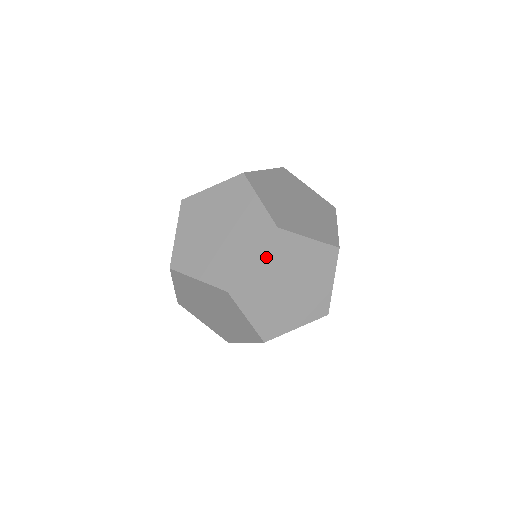
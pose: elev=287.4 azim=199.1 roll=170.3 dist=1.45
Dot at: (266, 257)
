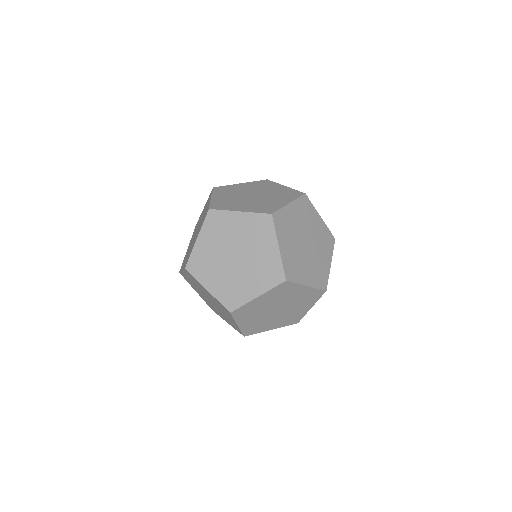
Dot at: (283, 238)
